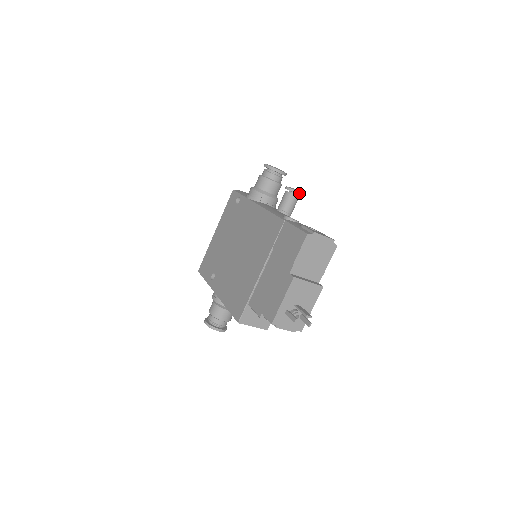
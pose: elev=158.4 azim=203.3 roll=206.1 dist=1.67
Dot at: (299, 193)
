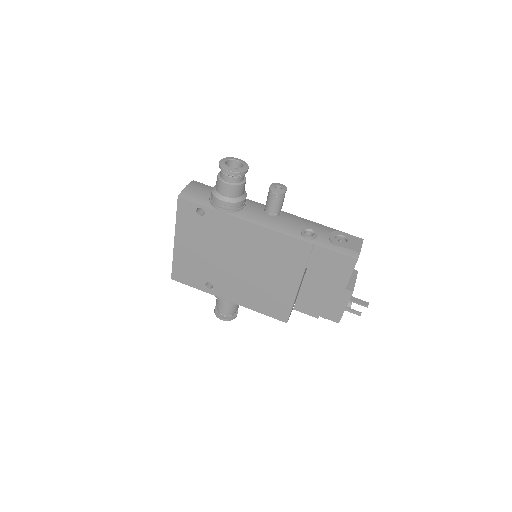
Dot at: (286, 190)
